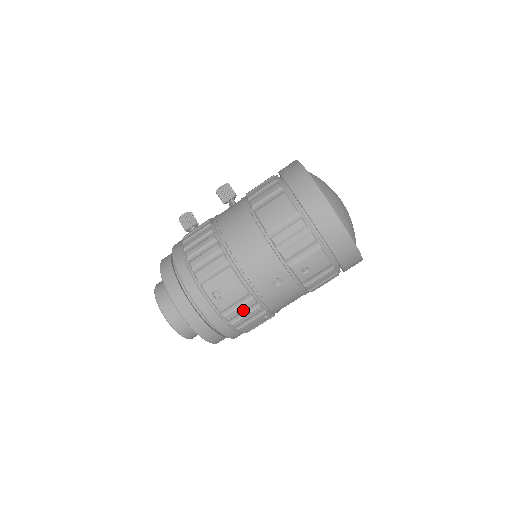
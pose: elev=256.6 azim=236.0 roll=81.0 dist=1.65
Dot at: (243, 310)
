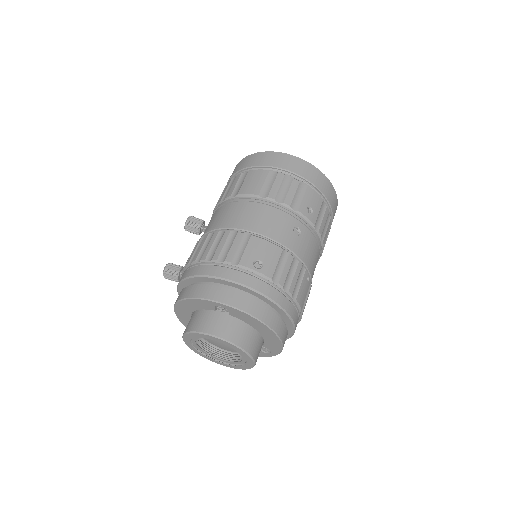
Dot at: (288, 270)
